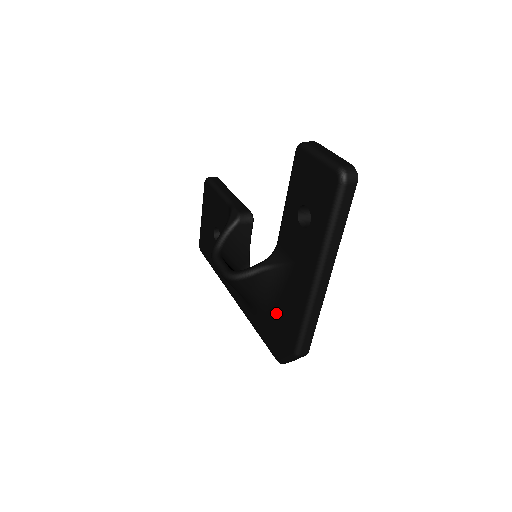
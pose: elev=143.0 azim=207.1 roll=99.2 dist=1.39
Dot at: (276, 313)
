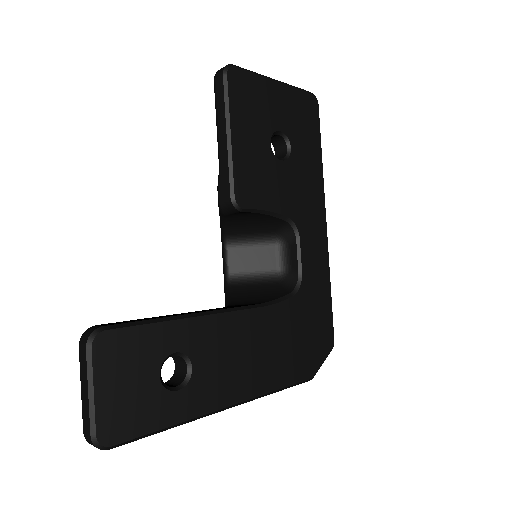
Dot at: occluded
